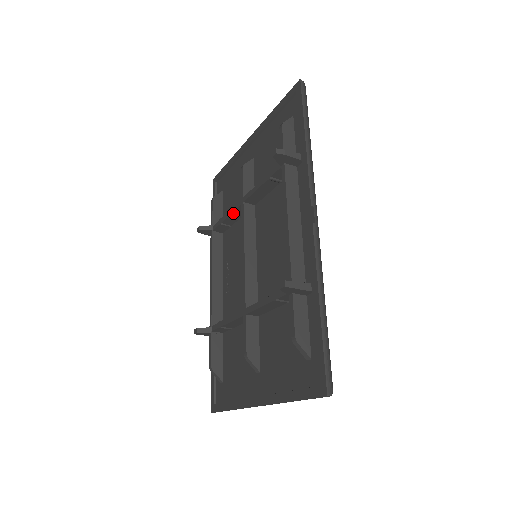
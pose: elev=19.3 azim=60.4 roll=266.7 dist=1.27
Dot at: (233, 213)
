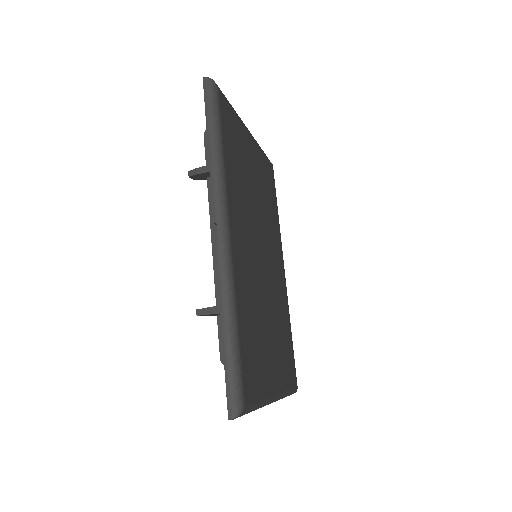
Dot at: occluded
